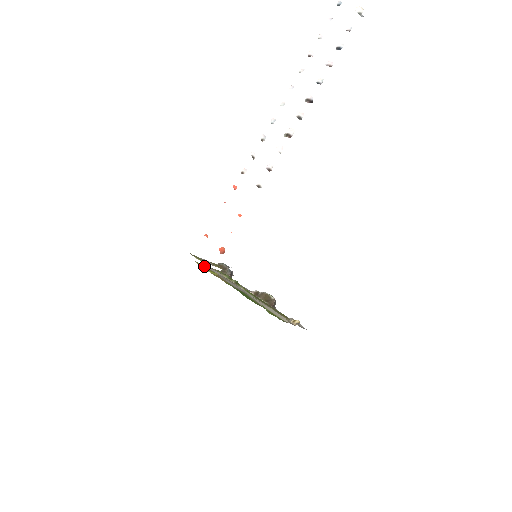
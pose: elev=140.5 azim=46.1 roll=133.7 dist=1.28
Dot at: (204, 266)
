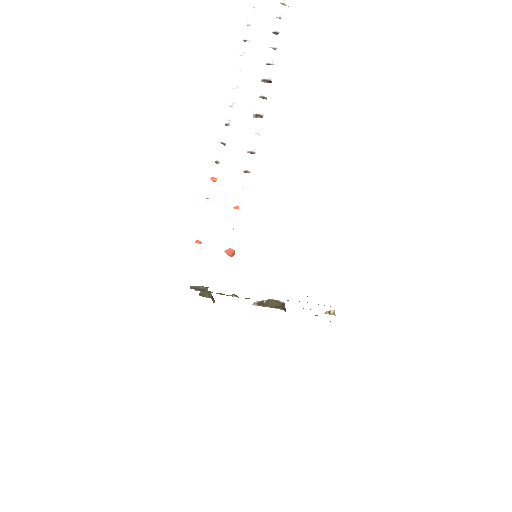
Dot at: occluded
